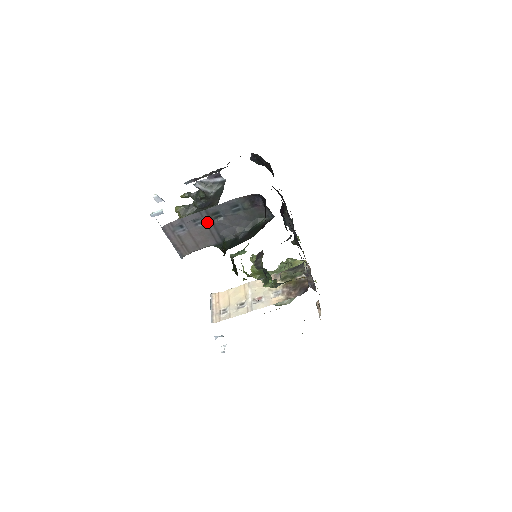
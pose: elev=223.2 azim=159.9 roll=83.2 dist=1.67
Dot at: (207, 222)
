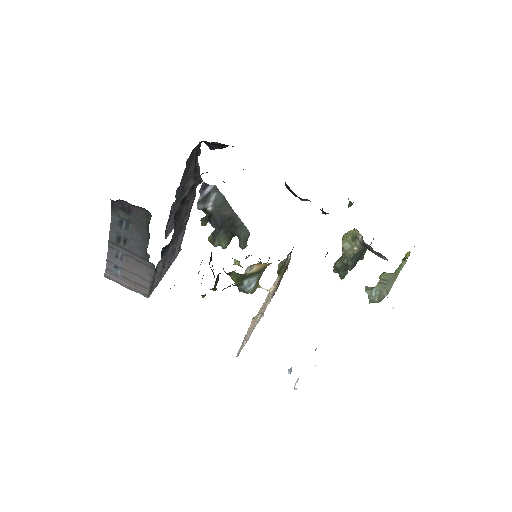
Dot at: (123, 252)
